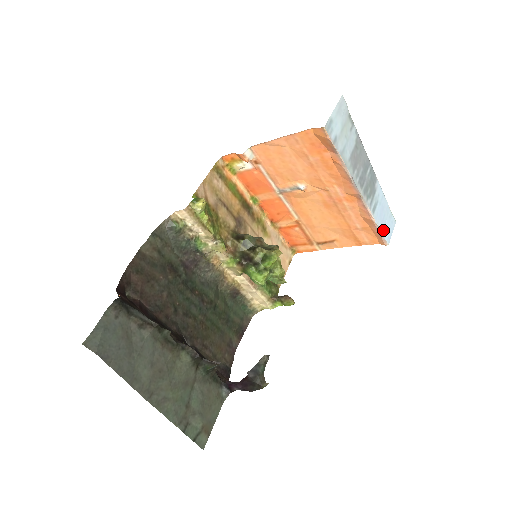
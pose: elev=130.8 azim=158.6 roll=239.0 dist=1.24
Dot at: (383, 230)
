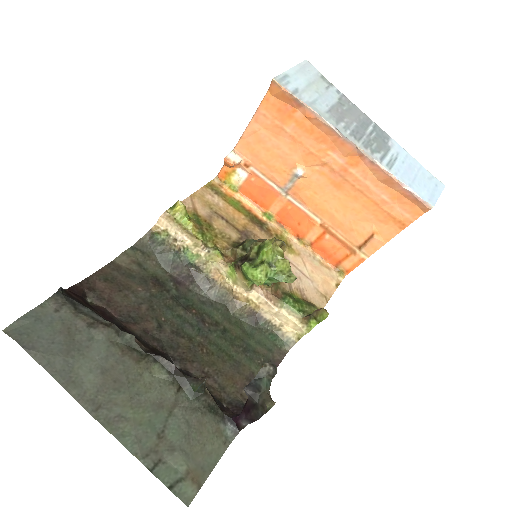
Dot at: (417, 190)
